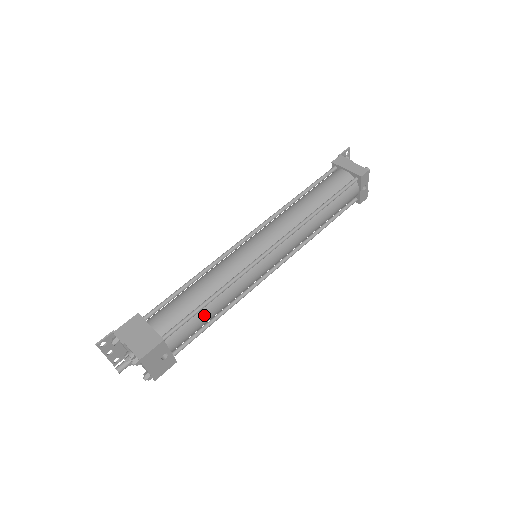
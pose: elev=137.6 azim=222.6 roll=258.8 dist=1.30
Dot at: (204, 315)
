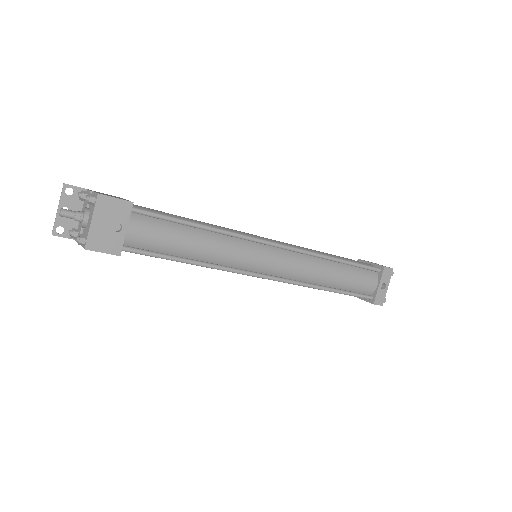
Dot at: (181, 234)
